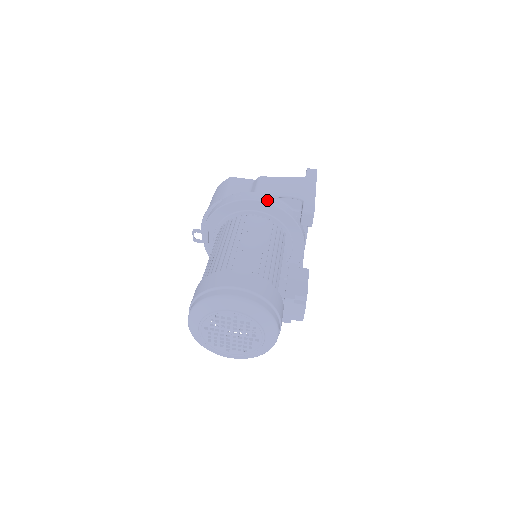
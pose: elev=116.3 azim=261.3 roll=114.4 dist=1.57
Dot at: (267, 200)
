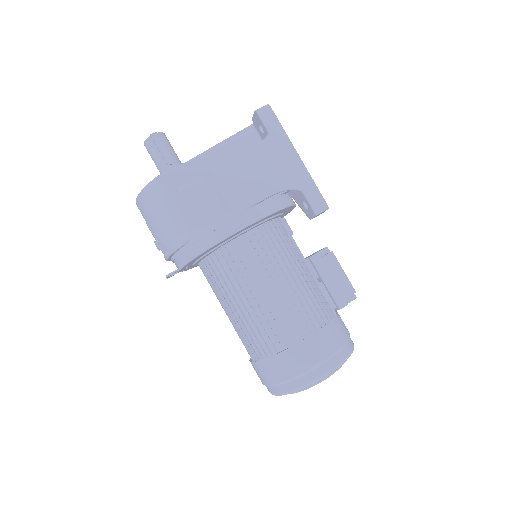
Dot at: (258, 215)
